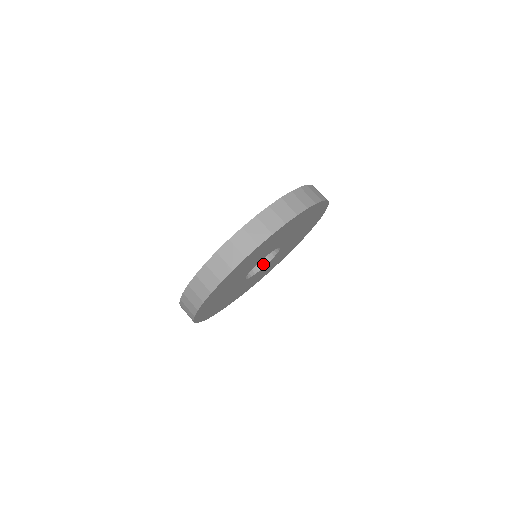
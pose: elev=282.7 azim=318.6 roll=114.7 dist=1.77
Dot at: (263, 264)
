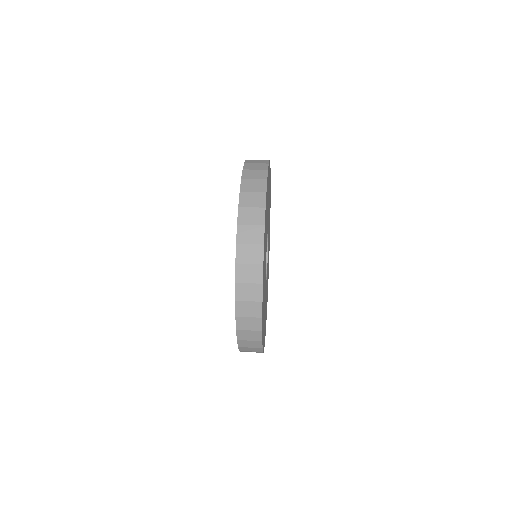
Dot at: occluded
